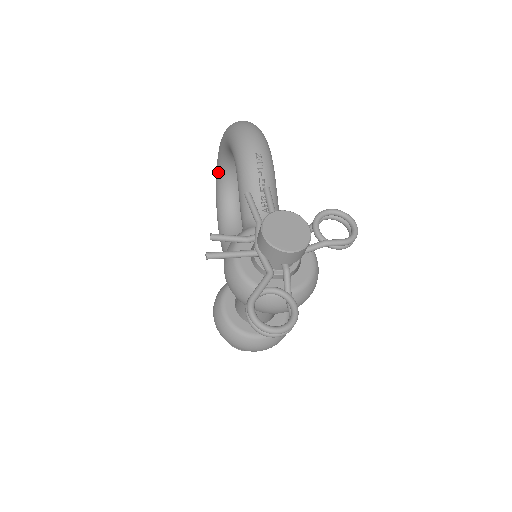
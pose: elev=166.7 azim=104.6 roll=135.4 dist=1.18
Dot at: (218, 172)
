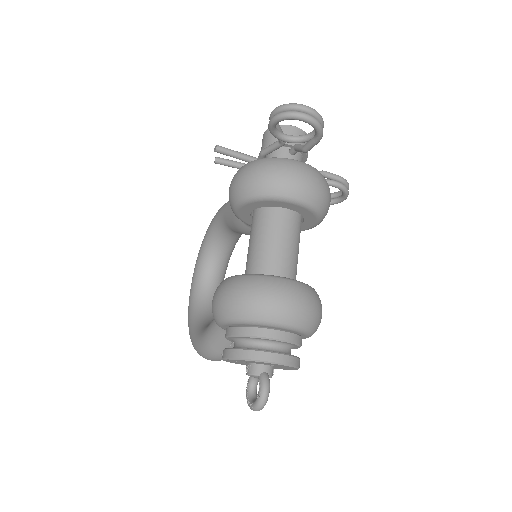
Dot at: (191, 299)
